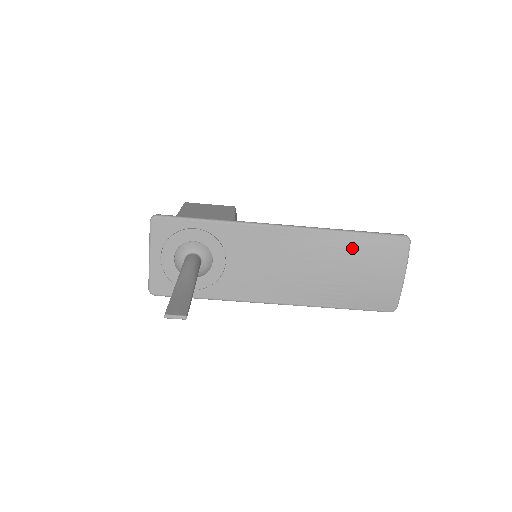
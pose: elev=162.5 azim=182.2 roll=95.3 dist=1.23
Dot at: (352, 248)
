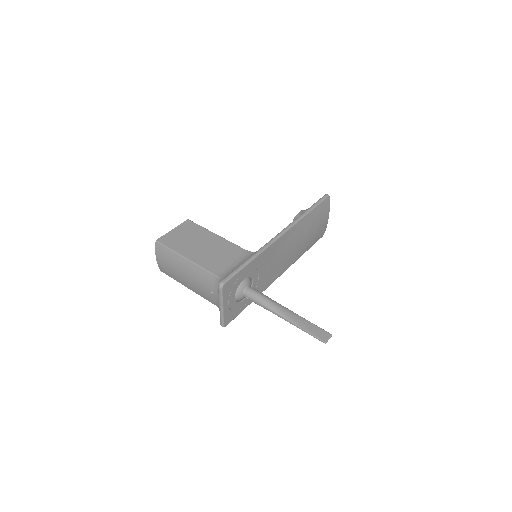
Dot at: (310, 220)
